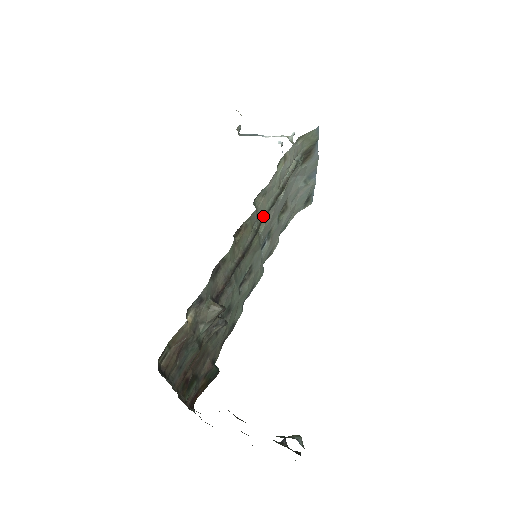
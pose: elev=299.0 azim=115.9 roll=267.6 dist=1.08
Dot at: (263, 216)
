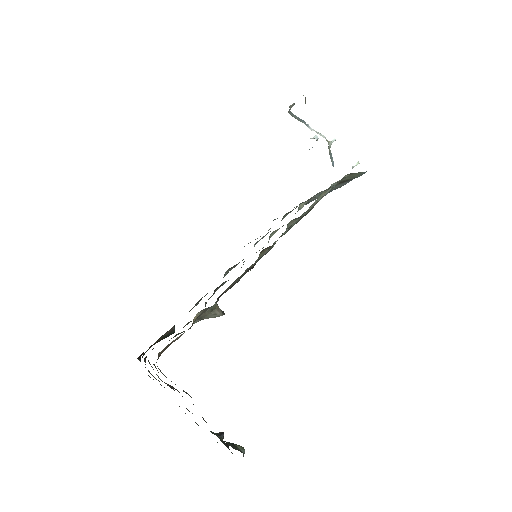
Dot at: (285, 233)
